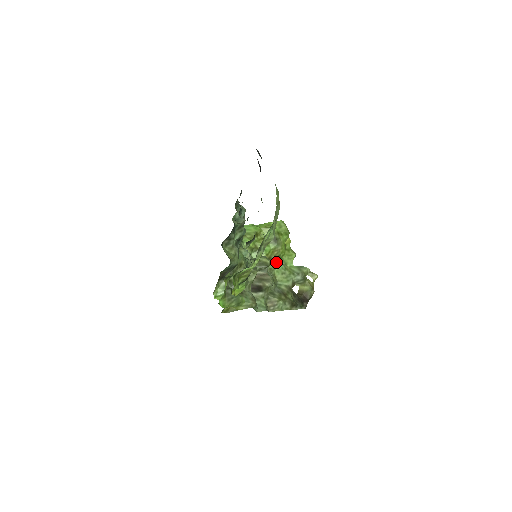
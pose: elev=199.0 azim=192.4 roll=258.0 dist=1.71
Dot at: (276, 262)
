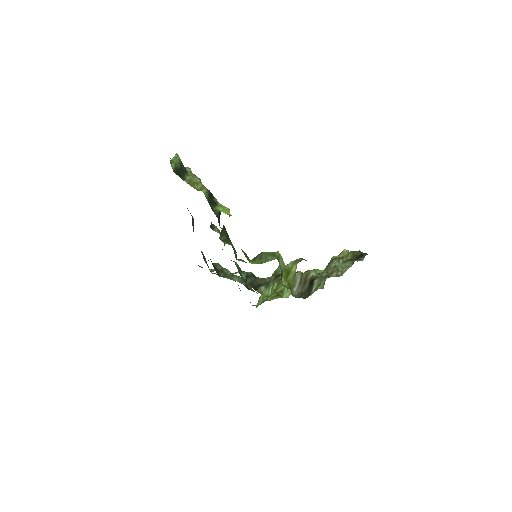
Dot at: occluded
